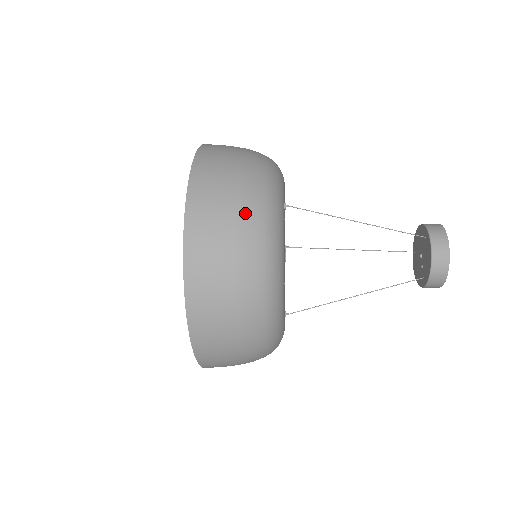
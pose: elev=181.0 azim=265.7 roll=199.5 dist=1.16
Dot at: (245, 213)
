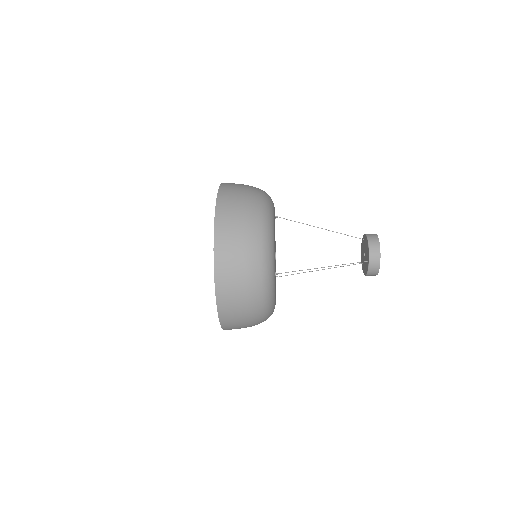
Dot at: (253, 190)
